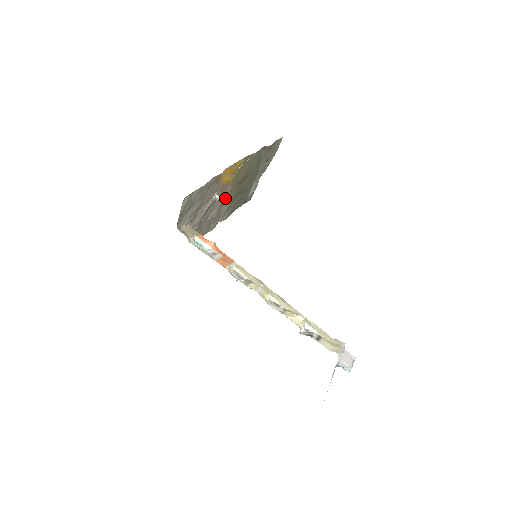
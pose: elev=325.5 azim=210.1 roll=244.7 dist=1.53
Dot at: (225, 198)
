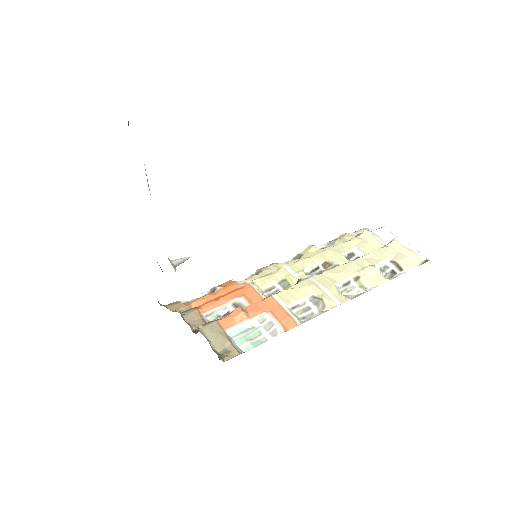
Dot at: occluded
